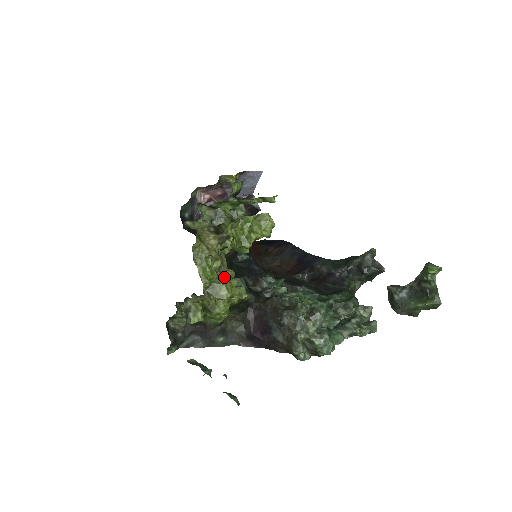
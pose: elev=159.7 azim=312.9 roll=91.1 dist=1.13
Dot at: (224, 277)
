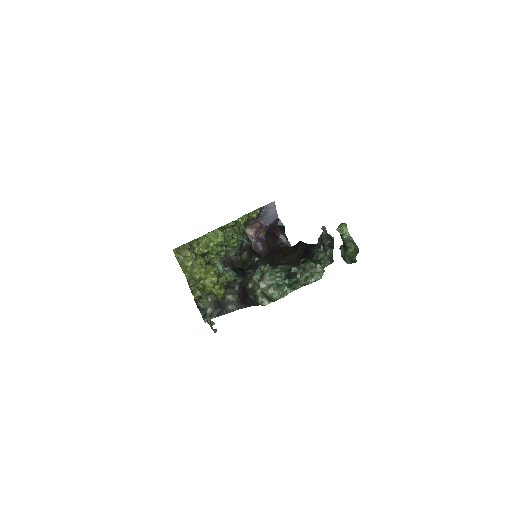
Dot at: (194, 269)
